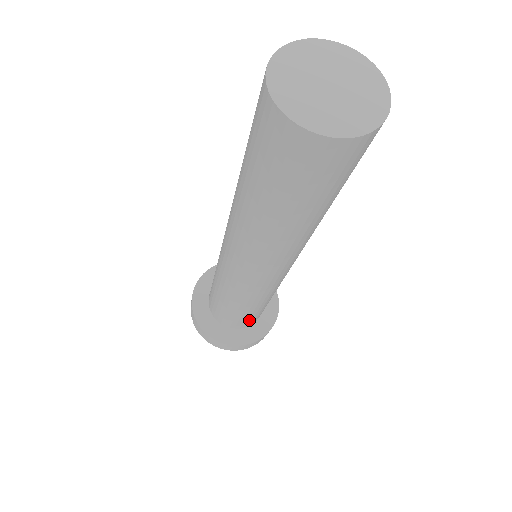
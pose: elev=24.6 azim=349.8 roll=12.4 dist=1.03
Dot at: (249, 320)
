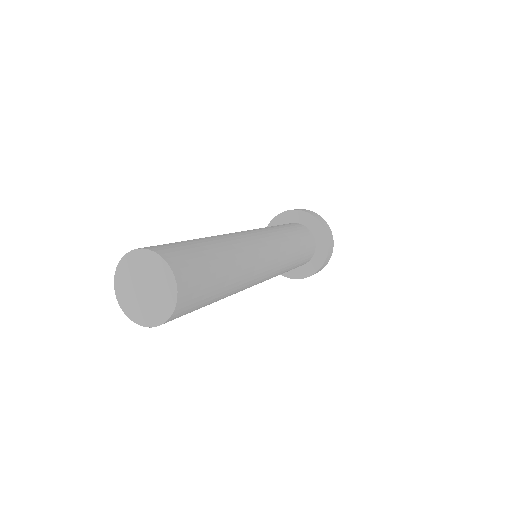
Dot at: occluded
